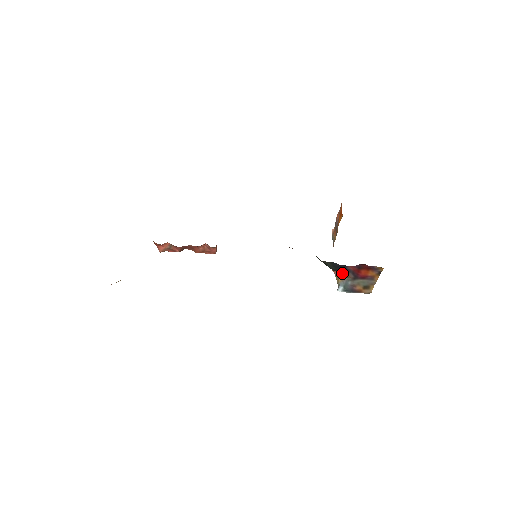
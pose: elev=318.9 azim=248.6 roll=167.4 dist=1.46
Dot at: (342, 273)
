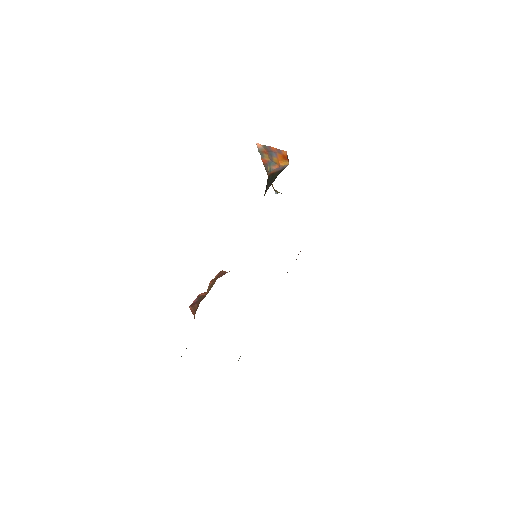
Dot at: occluded
